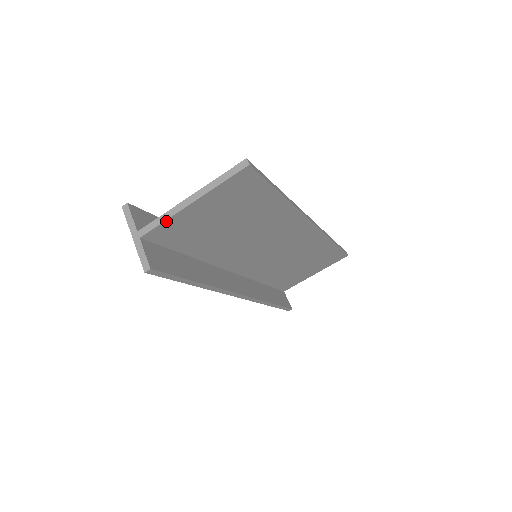
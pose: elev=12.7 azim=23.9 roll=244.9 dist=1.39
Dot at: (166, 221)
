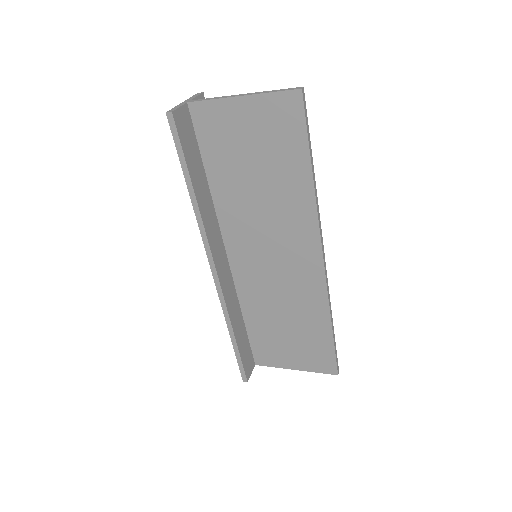
Dot at: (214, 101)
